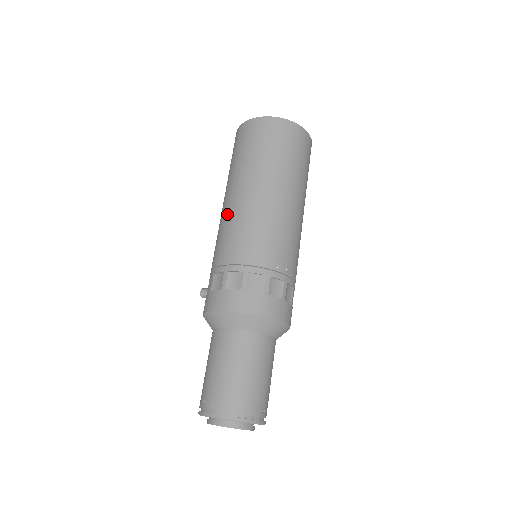
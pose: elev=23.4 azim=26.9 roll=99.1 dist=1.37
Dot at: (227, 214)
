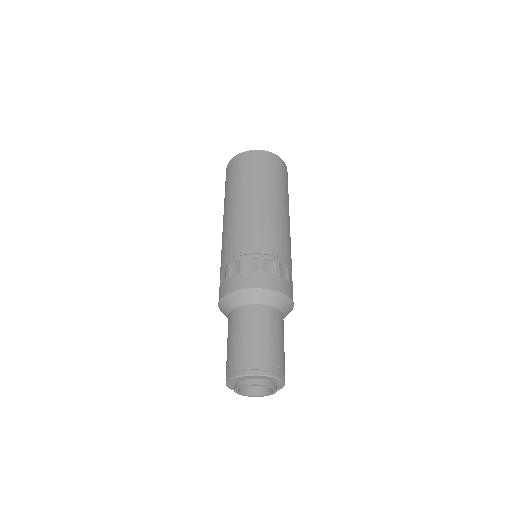
Dot at: (224, 227)
